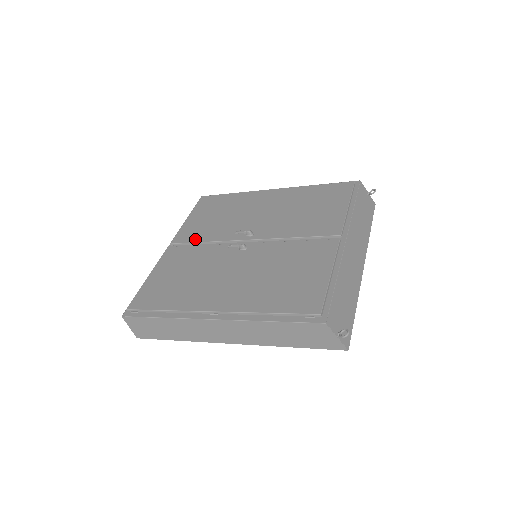
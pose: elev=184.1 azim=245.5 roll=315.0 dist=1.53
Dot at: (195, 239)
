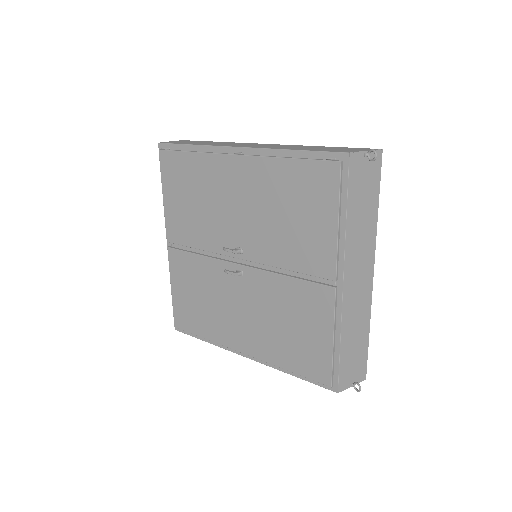
Dot at: (187, 242)
